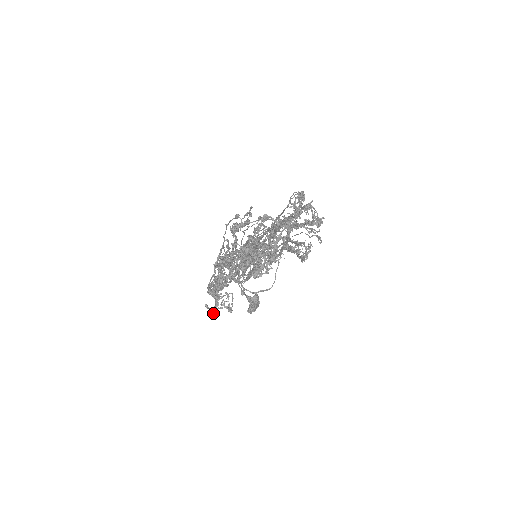
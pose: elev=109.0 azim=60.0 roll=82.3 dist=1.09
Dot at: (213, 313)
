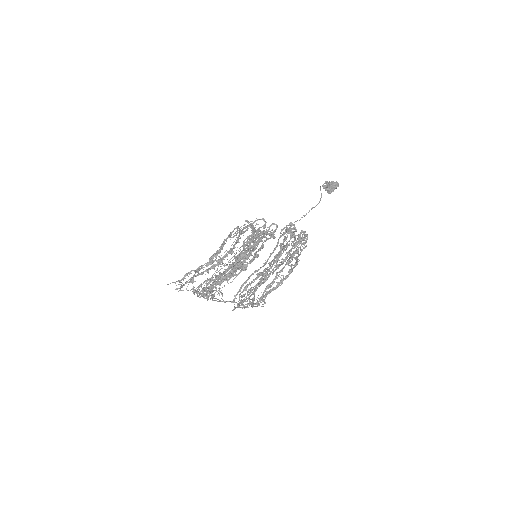
Dot at: (174, 282)
